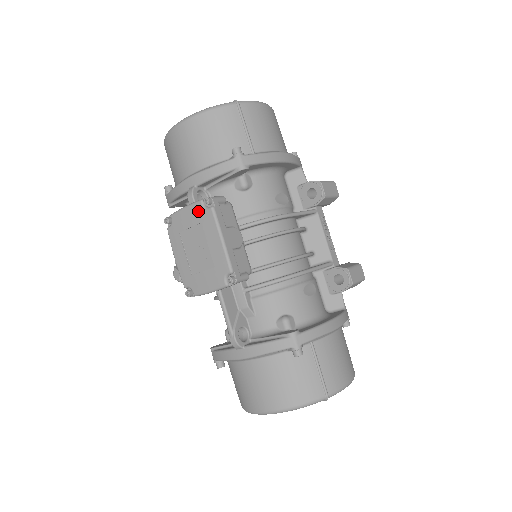
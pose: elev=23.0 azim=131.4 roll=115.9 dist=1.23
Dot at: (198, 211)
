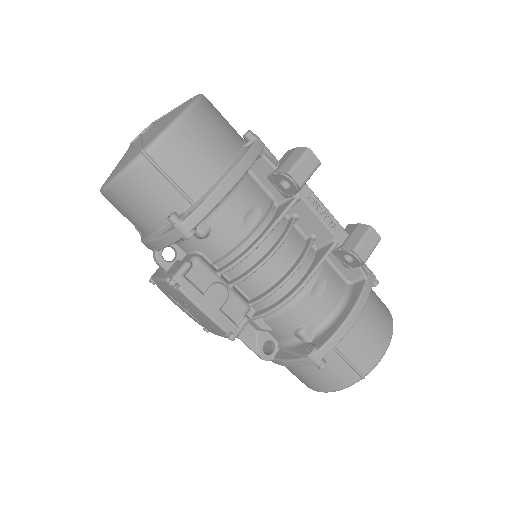
Dot at: (170, 288)
